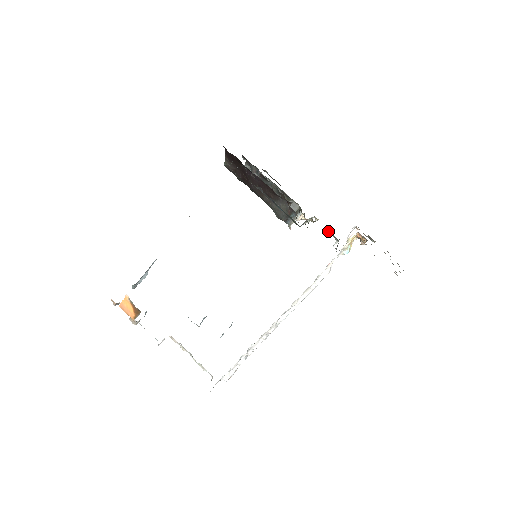
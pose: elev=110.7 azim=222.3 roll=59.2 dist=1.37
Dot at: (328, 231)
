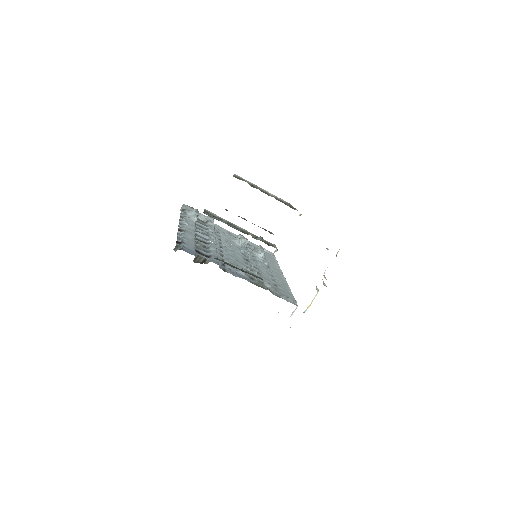
Dot at: occluded
